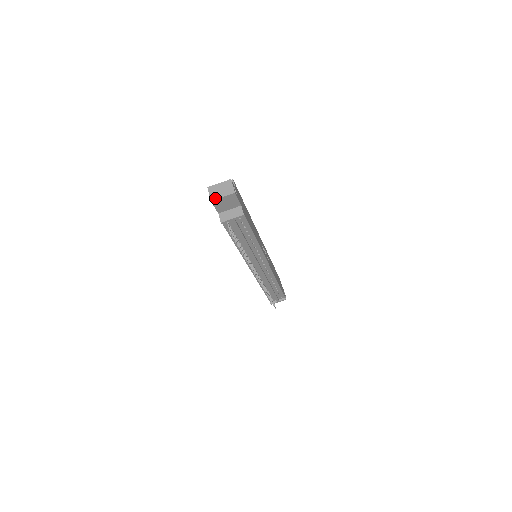
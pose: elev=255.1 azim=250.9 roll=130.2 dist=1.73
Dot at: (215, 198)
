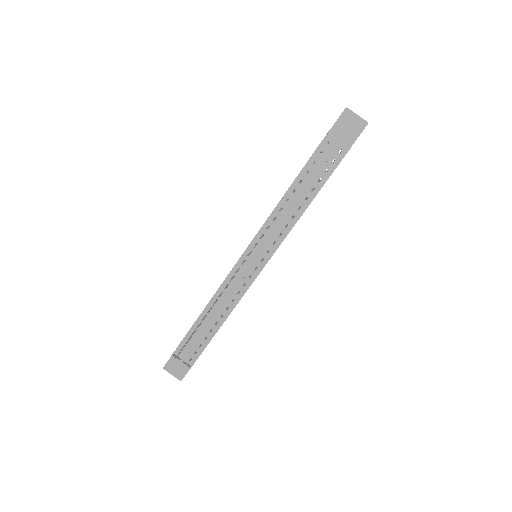
Dot at: (351, 110)
